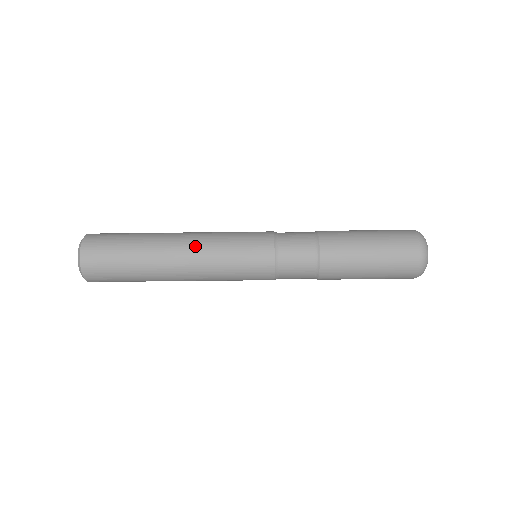
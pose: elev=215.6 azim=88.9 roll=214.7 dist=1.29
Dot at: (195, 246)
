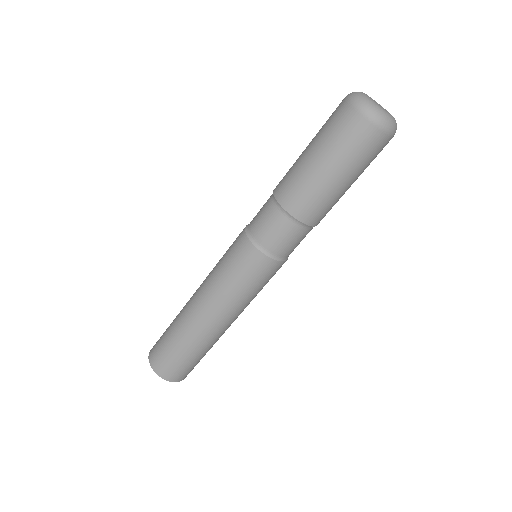
Dot at: (203, 282)
